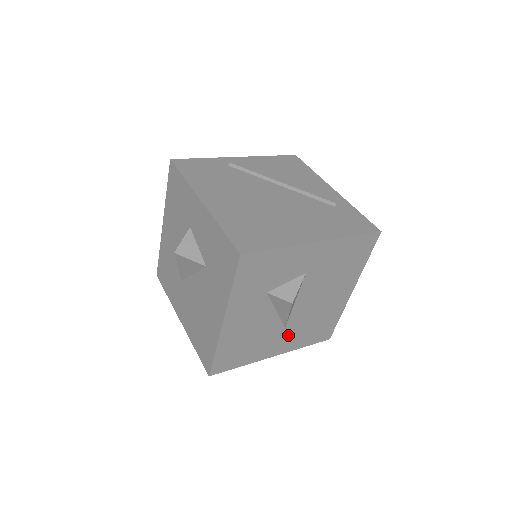
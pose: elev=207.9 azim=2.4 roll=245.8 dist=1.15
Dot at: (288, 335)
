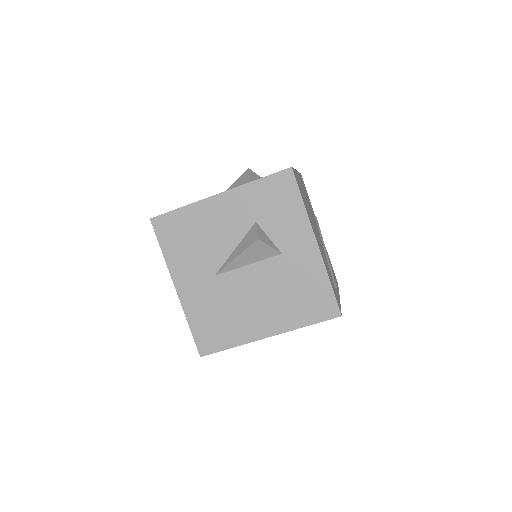
Dot at: (205, 288)
